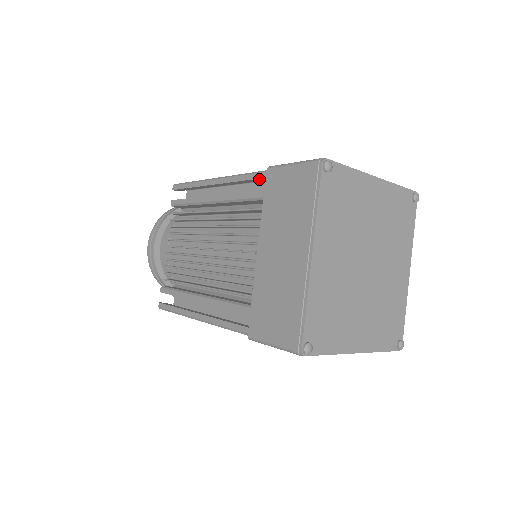
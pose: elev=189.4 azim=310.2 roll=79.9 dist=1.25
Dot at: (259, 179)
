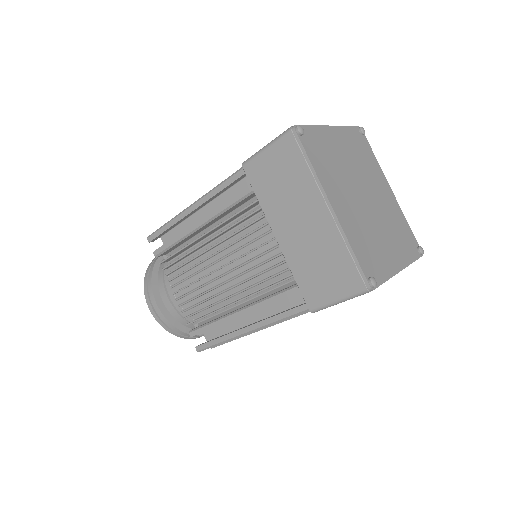
Dot at: (238, 179)
